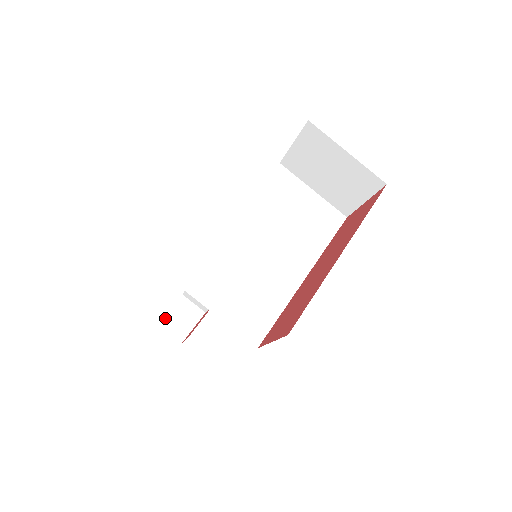
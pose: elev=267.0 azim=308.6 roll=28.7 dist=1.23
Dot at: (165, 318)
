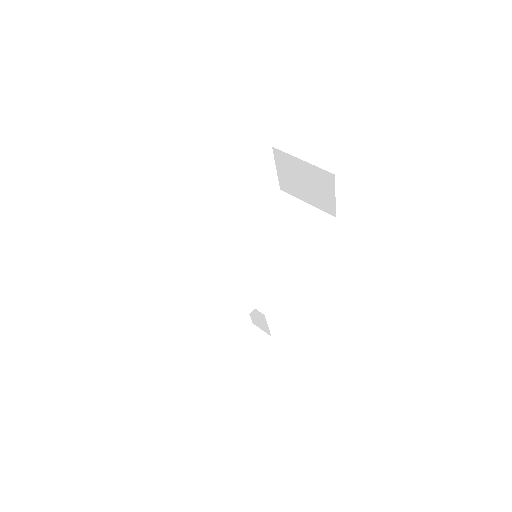
Dot at: (237, 342)
